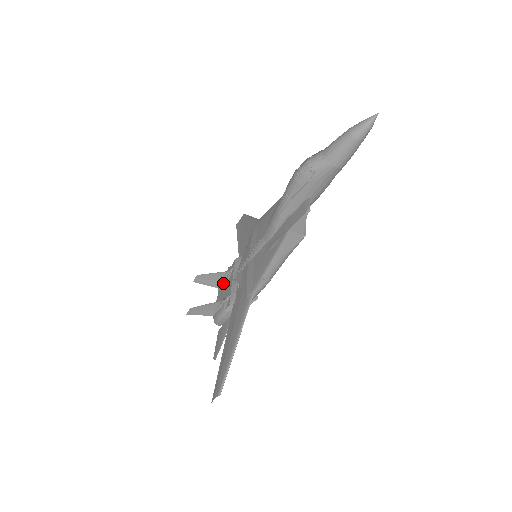
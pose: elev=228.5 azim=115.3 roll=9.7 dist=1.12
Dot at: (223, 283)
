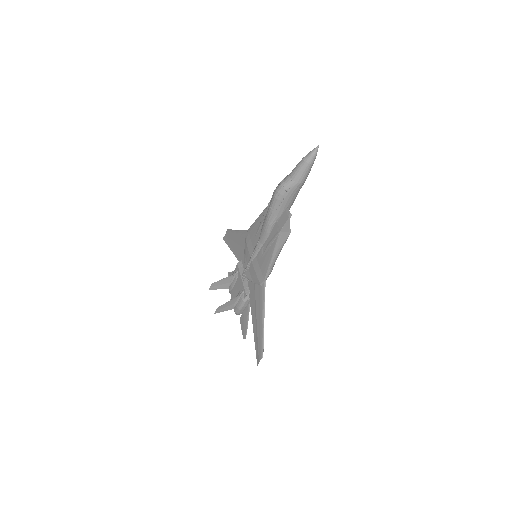
Dot at: (233, 283)
